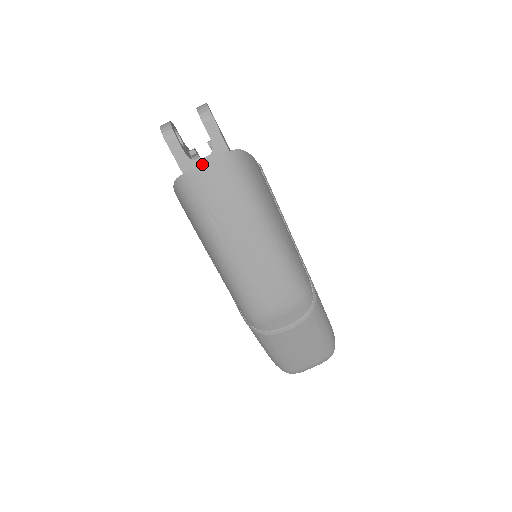
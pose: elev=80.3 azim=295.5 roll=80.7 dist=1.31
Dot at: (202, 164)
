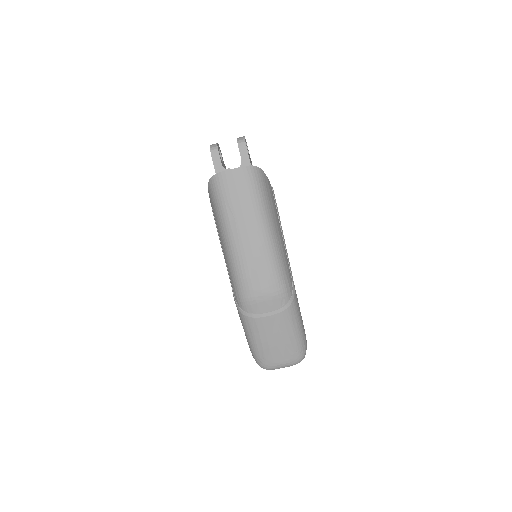
Dot at: (230, 169)
